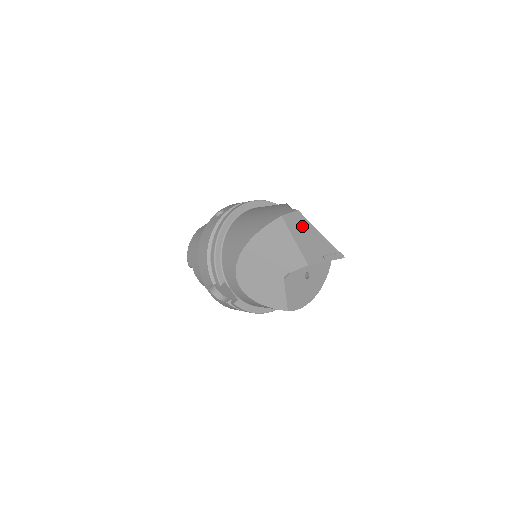
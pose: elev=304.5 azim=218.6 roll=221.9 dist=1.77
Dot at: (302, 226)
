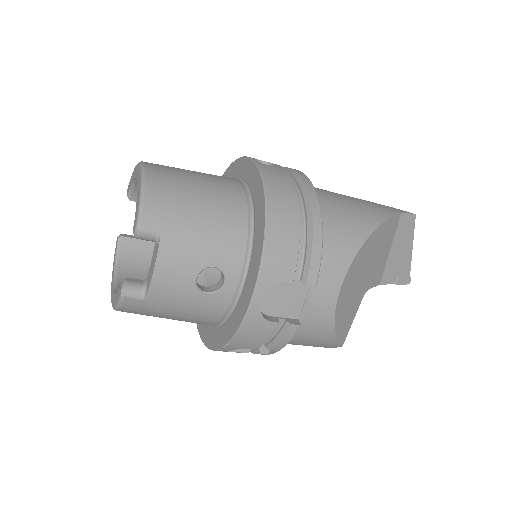
Dot at: (407, 234)
